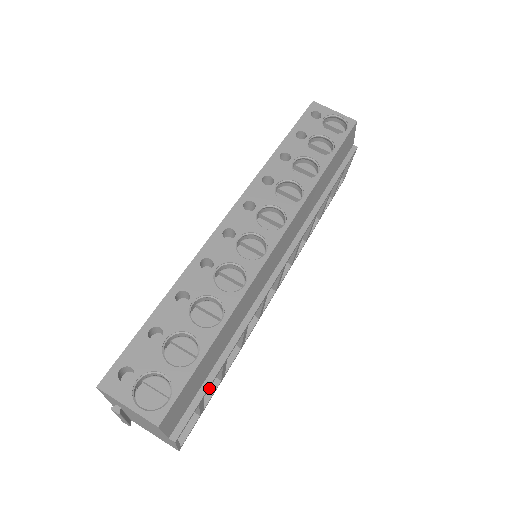
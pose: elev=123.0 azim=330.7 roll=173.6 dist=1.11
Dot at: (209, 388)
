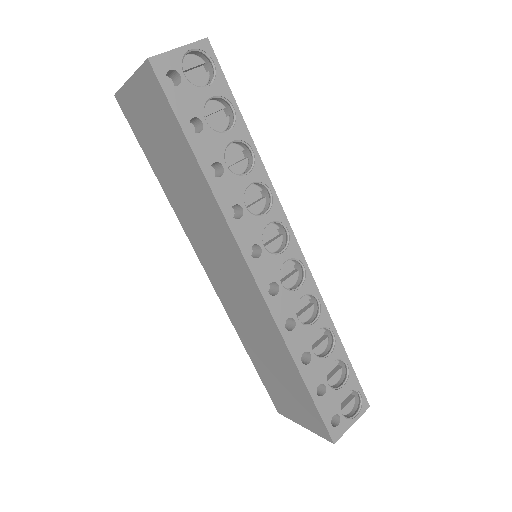
Dot at: occluded
